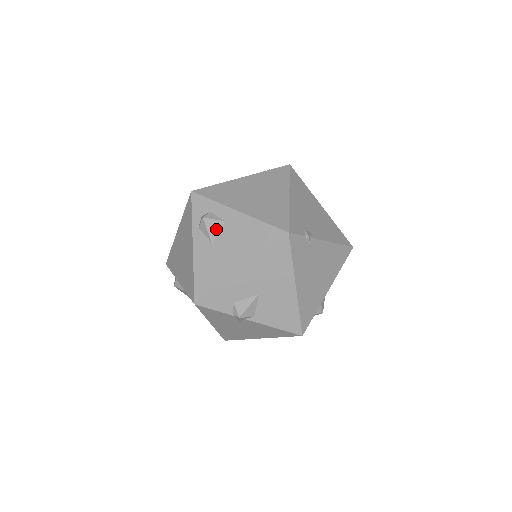
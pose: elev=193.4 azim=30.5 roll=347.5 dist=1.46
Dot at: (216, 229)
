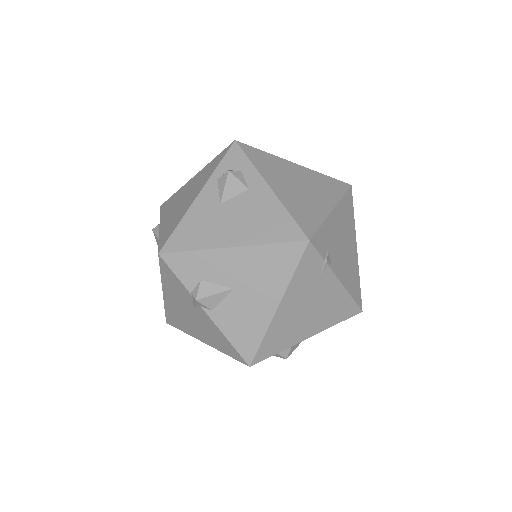
Dot at: (234, 191)
